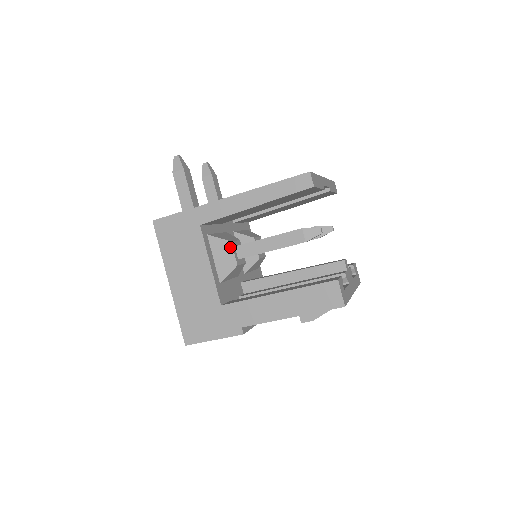
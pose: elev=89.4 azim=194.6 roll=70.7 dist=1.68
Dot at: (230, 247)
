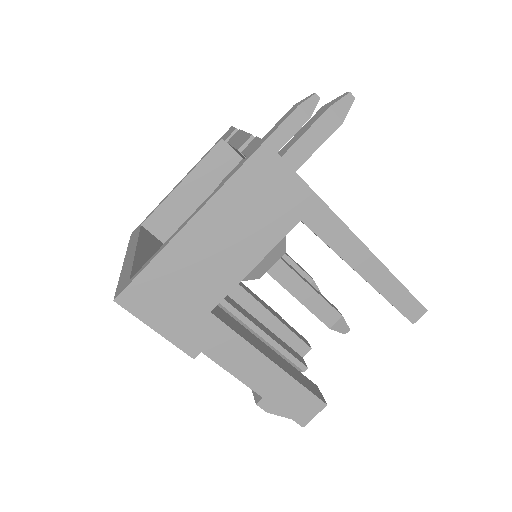
Dot at: (279, 257)
